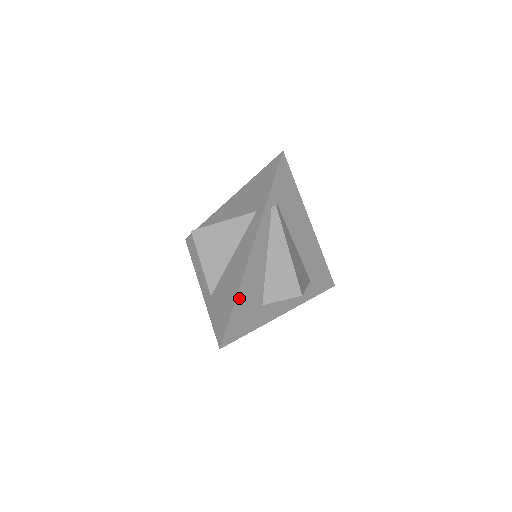
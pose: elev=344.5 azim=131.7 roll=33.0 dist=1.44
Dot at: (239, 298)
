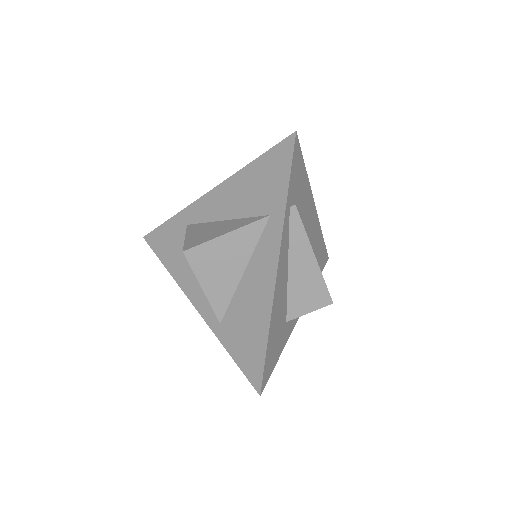
Dot at: (271, 330)
